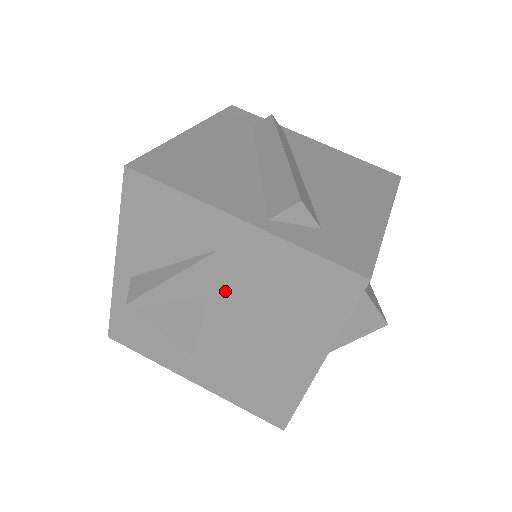
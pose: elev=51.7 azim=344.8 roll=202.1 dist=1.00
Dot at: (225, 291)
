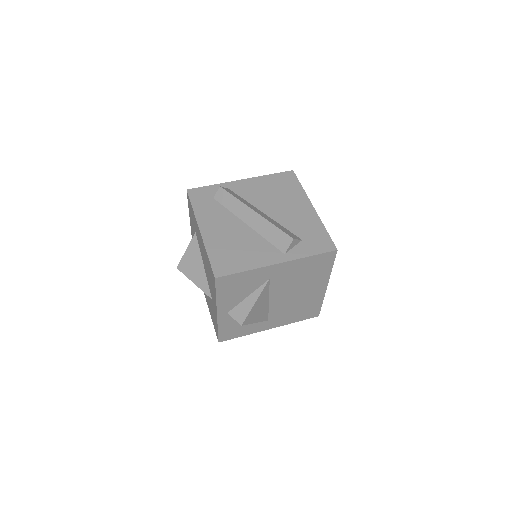
Dot at: (277, 289)
